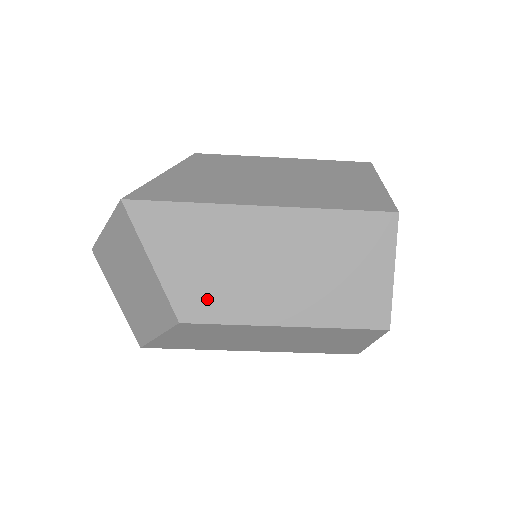
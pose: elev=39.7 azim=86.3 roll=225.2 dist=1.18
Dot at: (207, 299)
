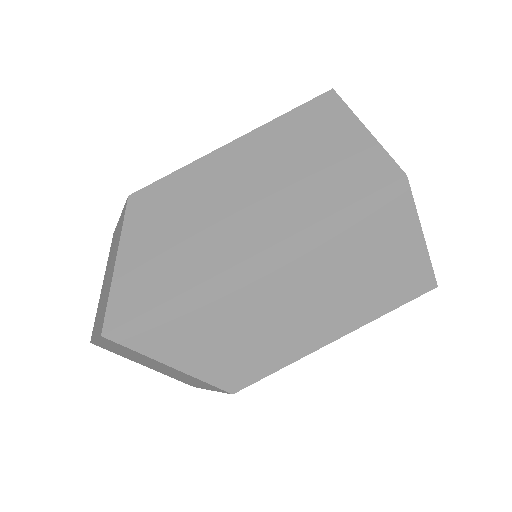
Dot at: occluded
